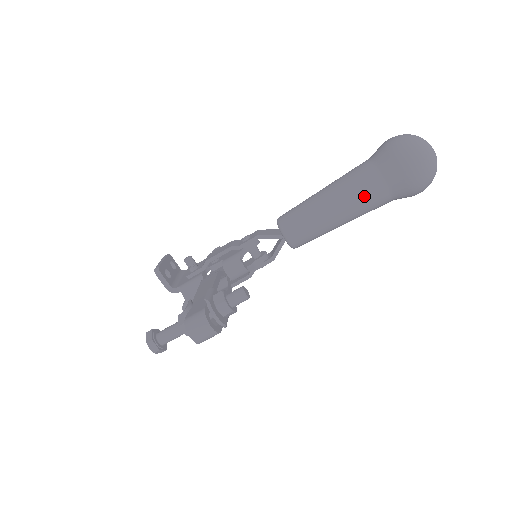
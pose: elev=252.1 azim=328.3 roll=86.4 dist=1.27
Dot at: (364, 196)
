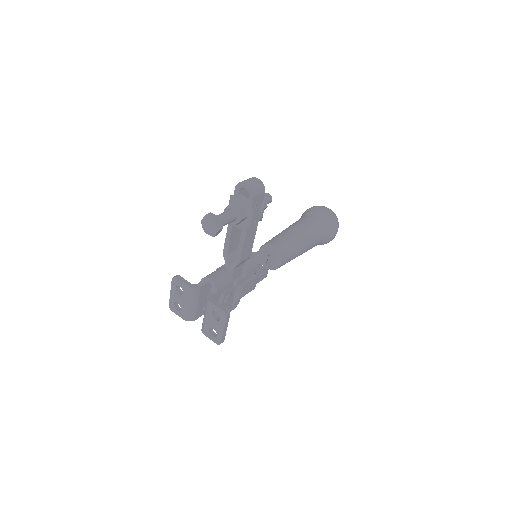
Dot at: (307, 223)
